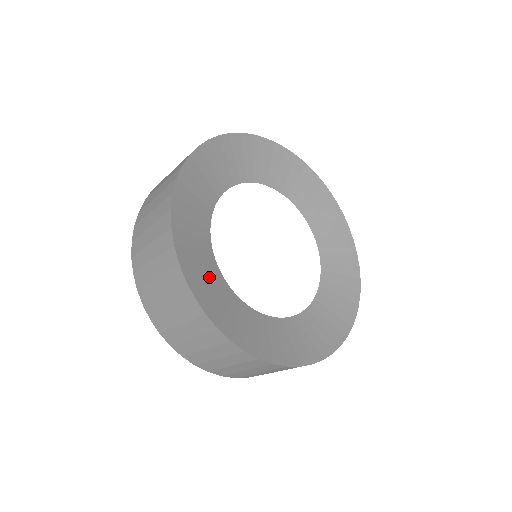
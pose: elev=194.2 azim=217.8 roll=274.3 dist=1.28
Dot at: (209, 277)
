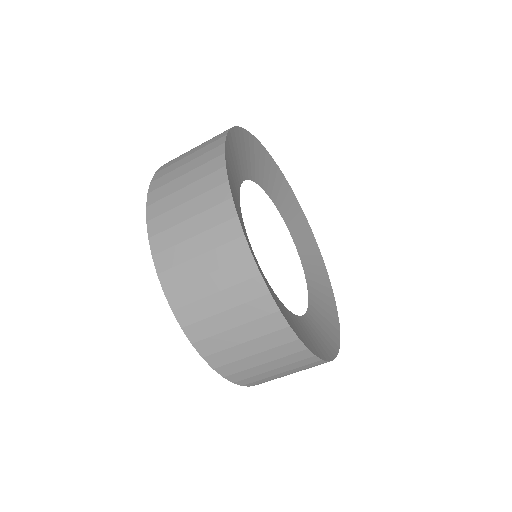
Dot at: (241, 219)
